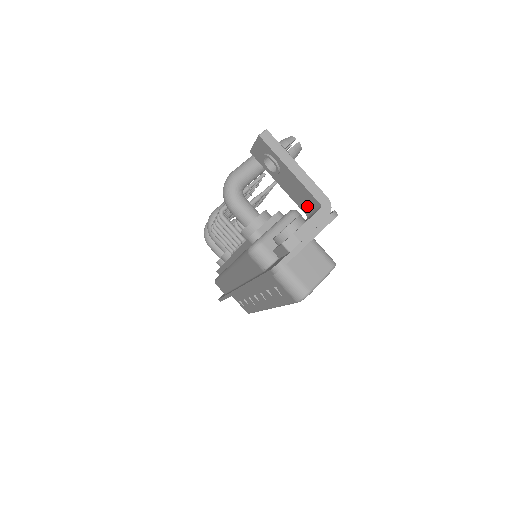
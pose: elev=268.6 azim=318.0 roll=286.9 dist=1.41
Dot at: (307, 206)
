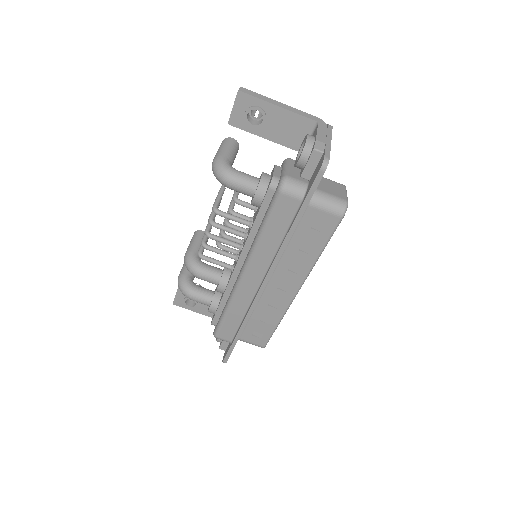
Dot at: (301, 138)
